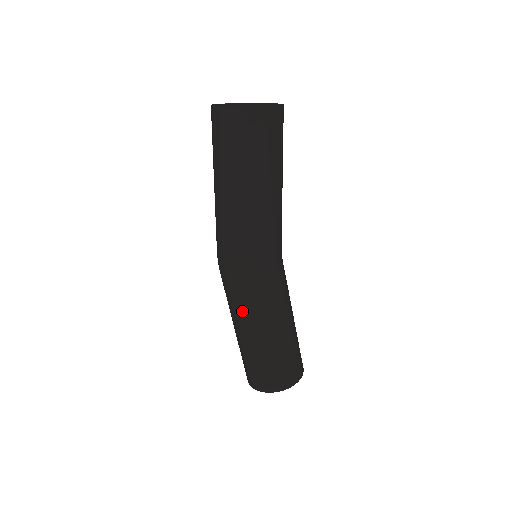
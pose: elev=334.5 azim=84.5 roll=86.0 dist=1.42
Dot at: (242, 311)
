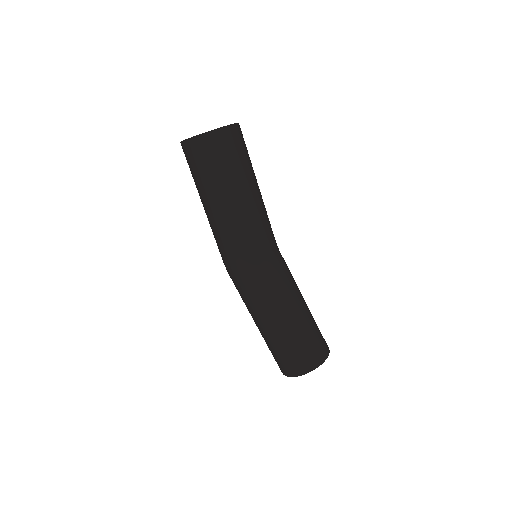
Dot at: (246, 304)
